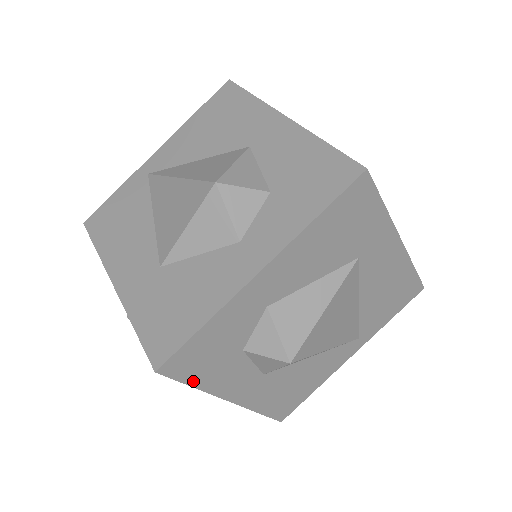
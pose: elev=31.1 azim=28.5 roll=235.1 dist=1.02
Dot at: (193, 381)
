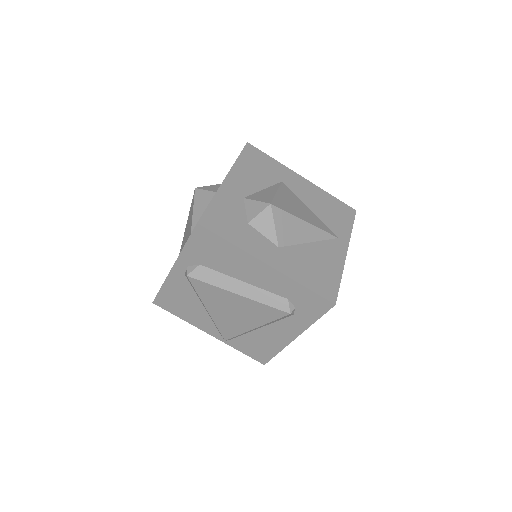
Dot at: (226, 237)
